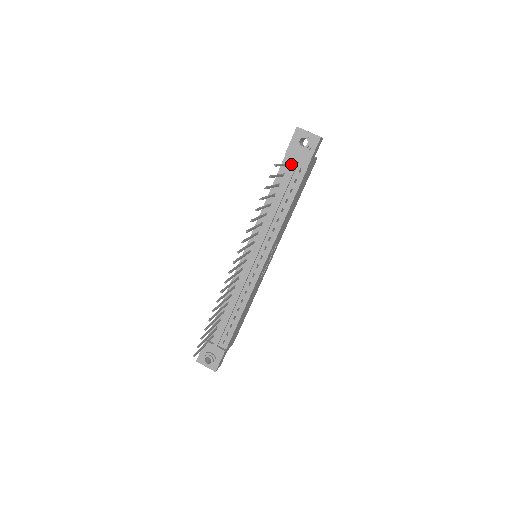
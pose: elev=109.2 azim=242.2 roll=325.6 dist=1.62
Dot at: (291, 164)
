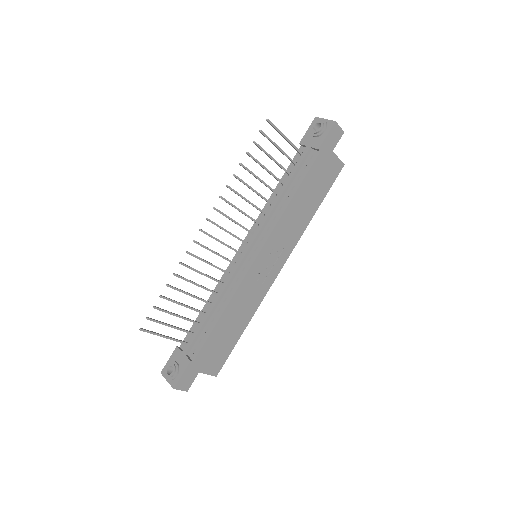
Dot at: (305, 152)
